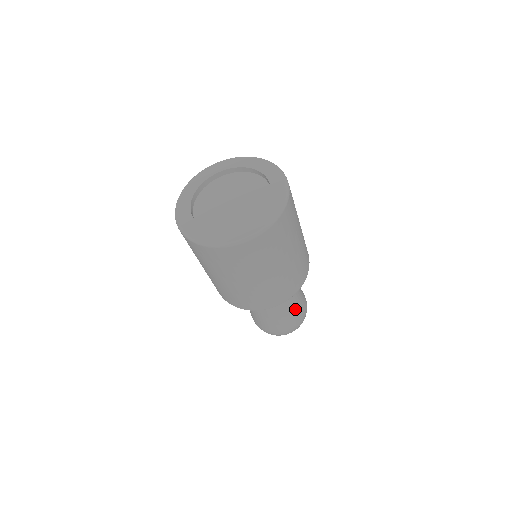
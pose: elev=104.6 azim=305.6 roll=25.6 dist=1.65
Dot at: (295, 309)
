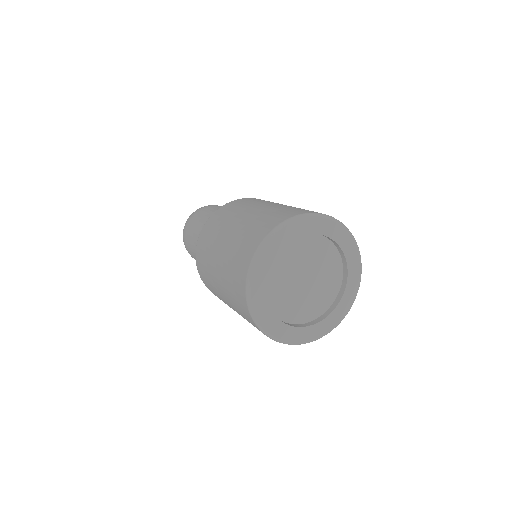
Dot at: occluded
